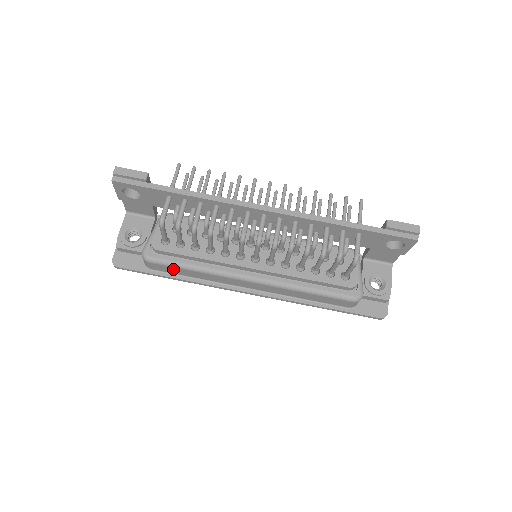
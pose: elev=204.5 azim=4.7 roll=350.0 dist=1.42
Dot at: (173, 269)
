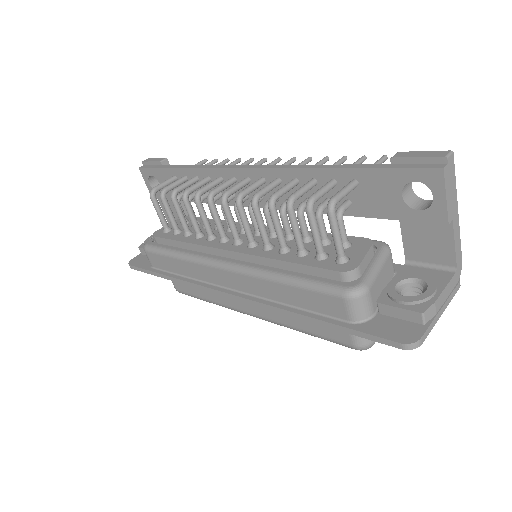
Dot at: (163, 260)
